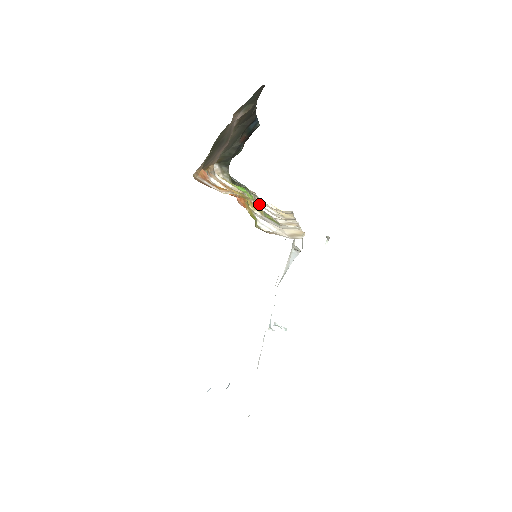
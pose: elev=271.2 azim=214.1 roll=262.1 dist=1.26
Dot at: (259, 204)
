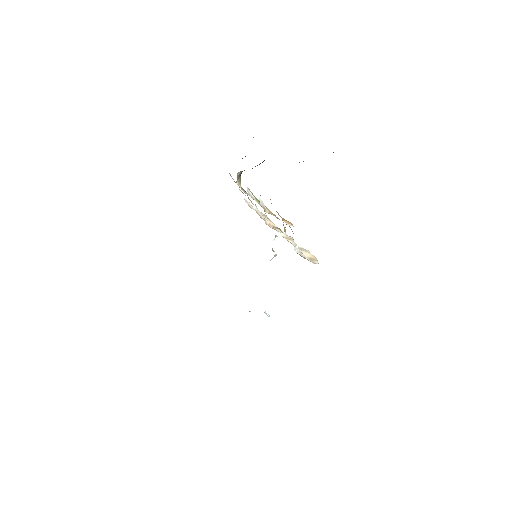
Dot at: (257, 210)
